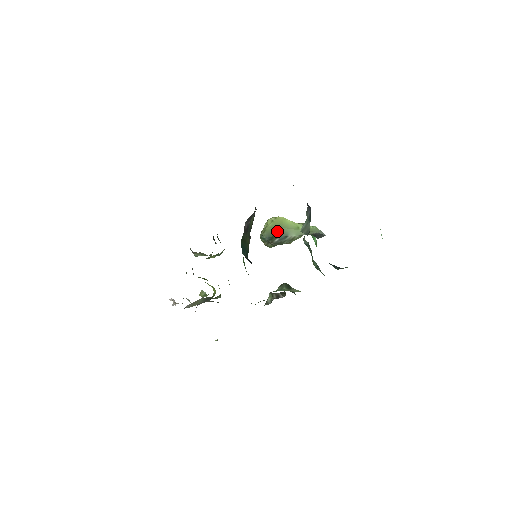
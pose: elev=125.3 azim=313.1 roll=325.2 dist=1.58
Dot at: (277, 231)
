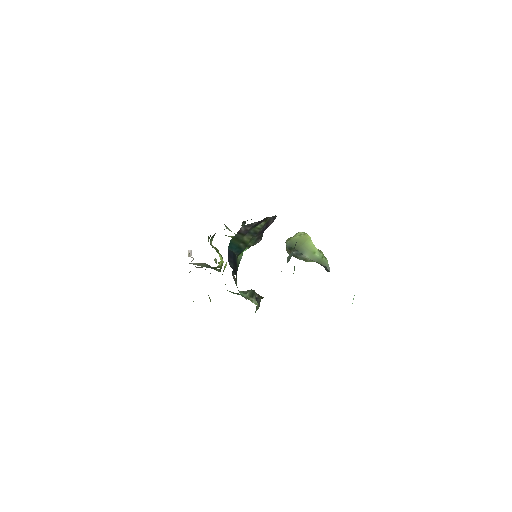
Dot at: (297, 245)
